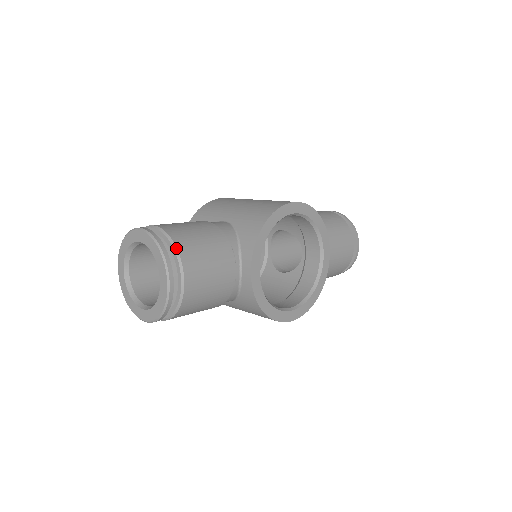
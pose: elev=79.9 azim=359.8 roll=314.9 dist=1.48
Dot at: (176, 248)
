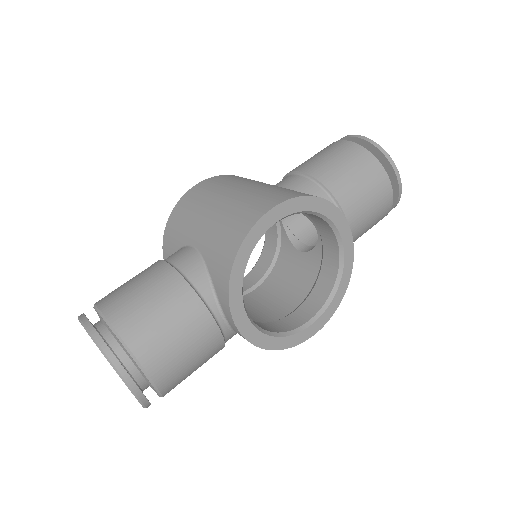
Dot at: (126, 346)
